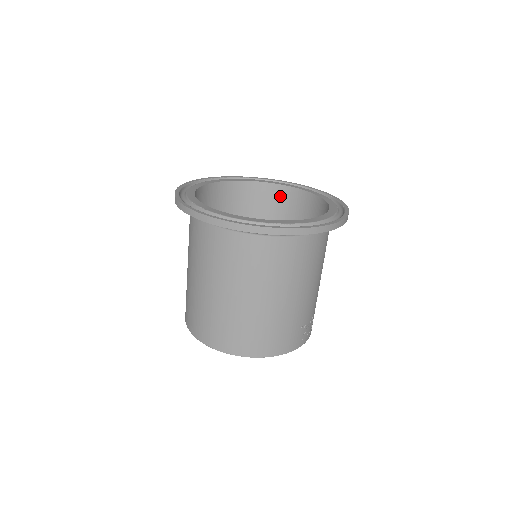
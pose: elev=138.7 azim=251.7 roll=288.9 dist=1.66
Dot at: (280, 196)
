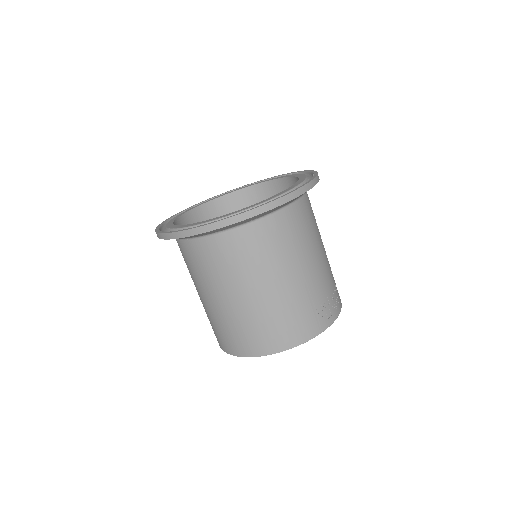
Dot at: (268, 193)
